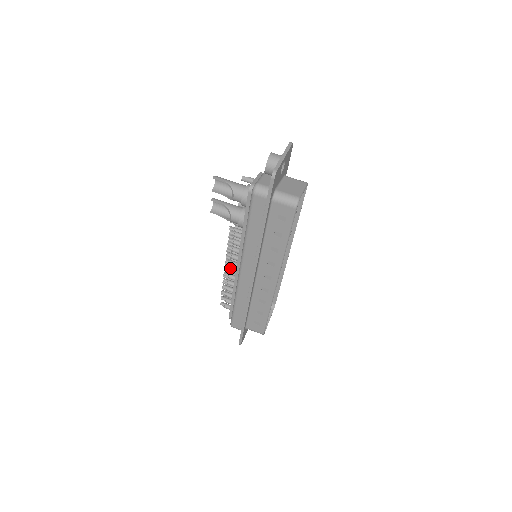
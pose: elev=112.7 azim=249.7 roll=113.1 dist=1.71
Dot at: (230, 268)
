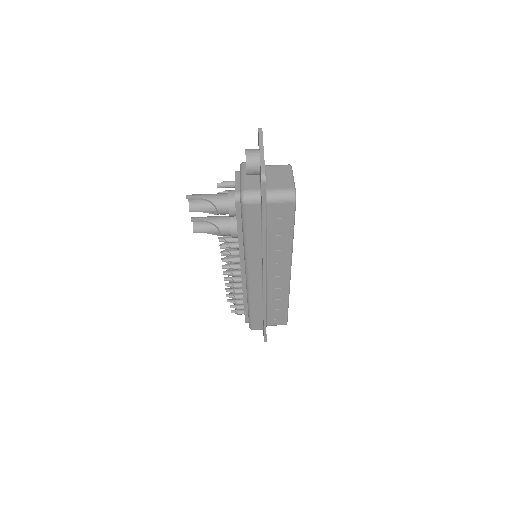
Dot at: (233, 278)
